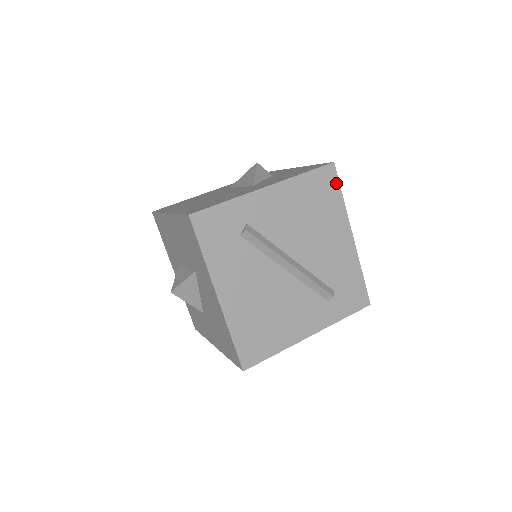
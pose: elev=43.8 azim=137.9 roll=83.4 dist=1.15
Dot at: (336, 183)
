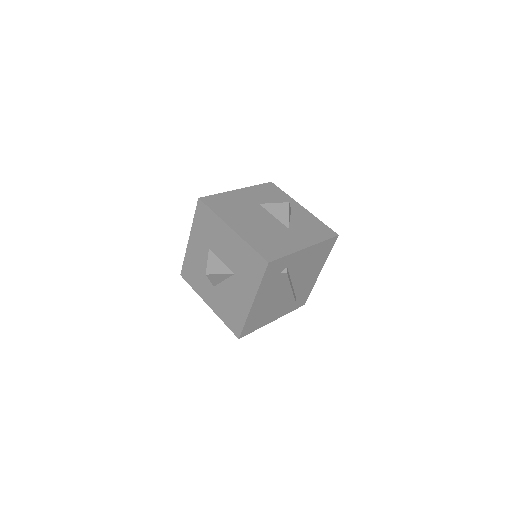
Dot at: (332, 246)
